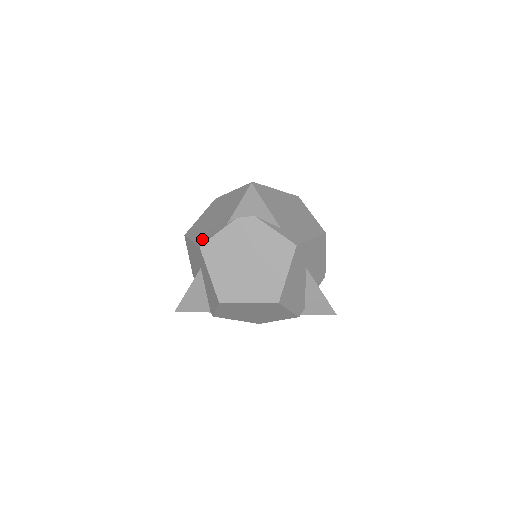
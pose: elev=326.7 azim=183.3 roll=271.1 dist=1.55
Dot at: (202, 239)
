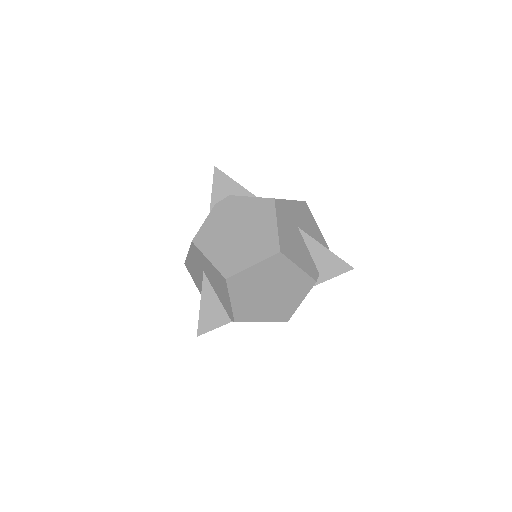
Dot at: occluded
